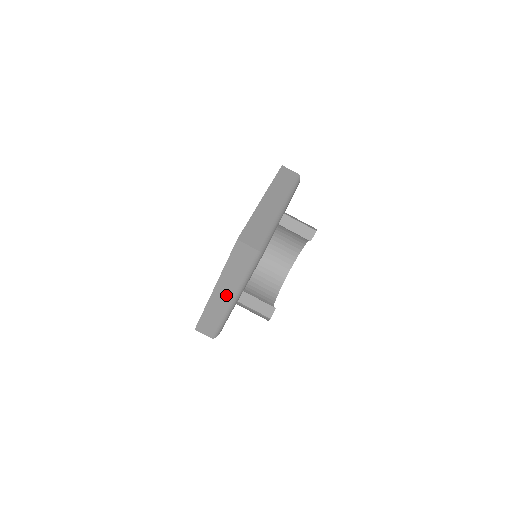
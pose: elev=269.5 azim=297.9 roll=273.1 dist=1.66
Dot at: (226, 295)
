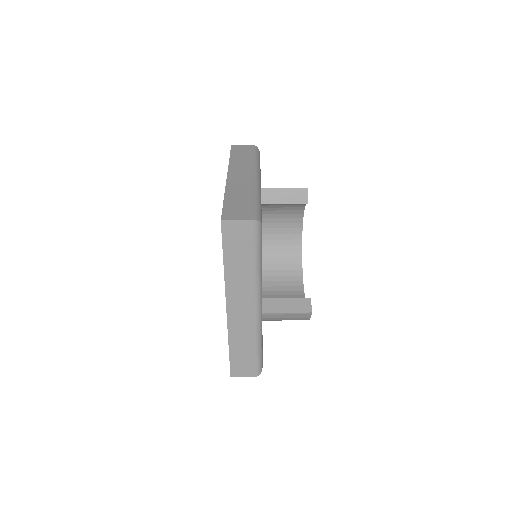
Dot at: (245, 307)
